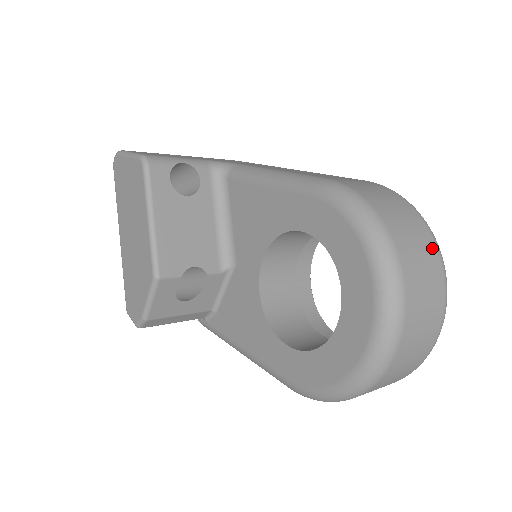
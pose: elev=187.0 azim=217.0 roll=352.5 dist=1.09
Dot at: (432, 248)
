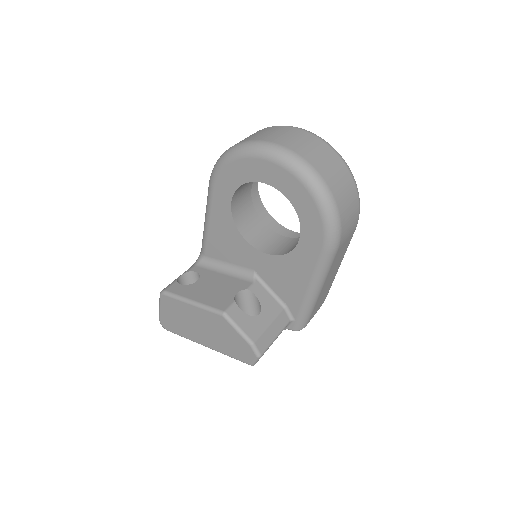
Dot at: (266, 129)
